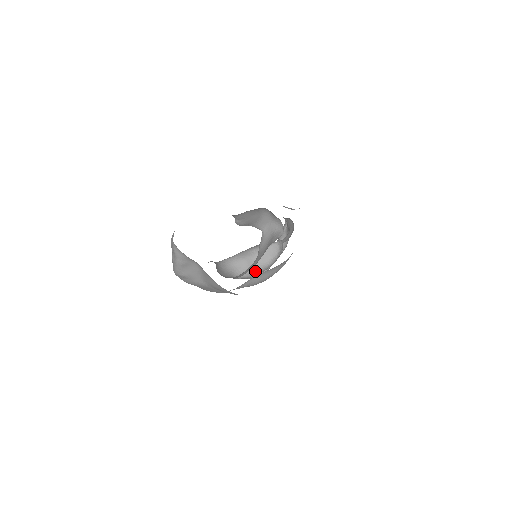
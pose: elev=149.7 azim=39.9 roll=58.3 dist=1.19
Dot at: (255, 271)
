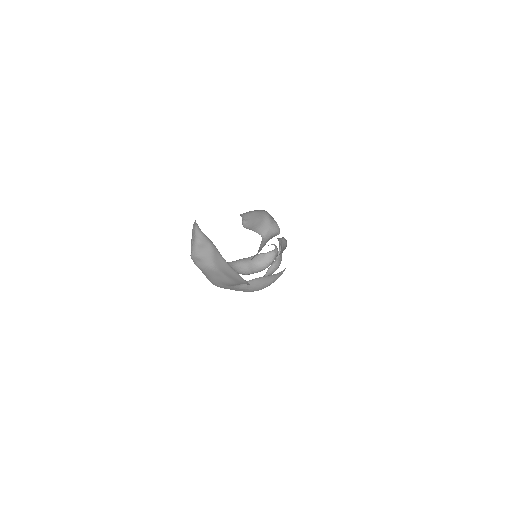
Dot at: (254, 271)
